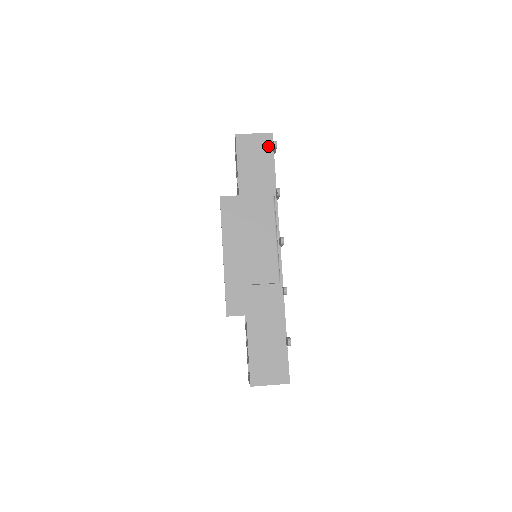
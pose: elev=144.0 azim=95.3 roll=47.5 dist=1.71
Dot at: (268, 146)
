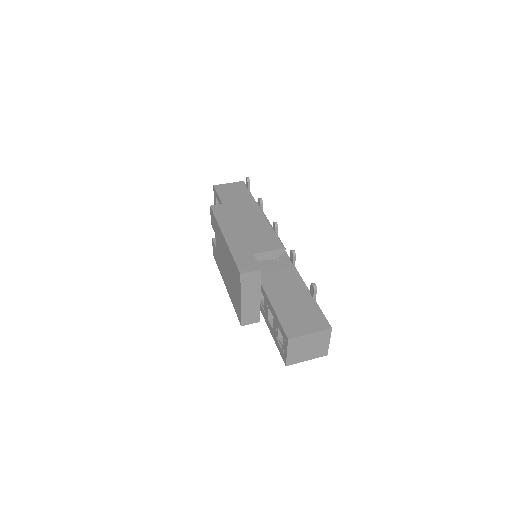
Dot at: (242, 187)
